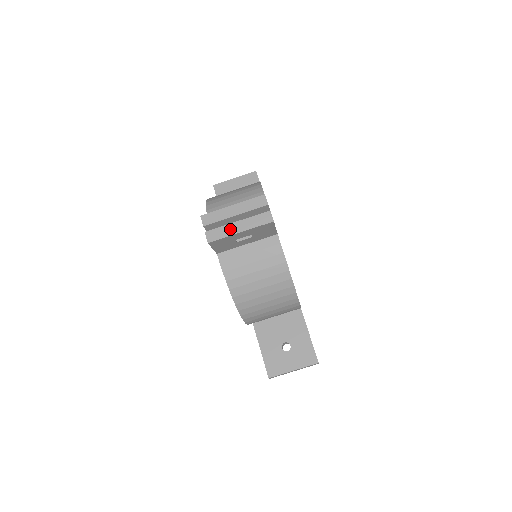
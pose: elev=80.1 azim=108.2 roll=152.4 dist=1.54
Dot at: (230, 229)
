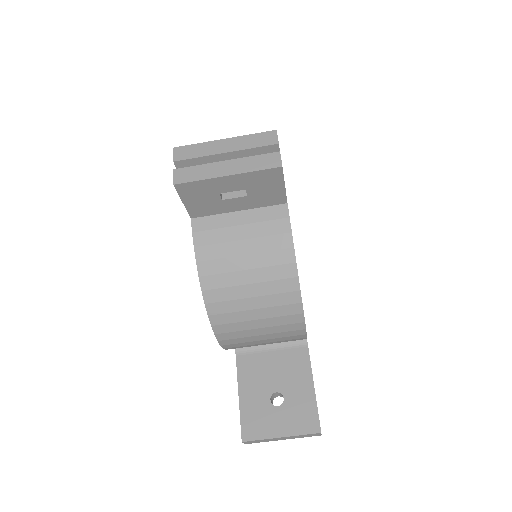
Dot at: (212, 169)
